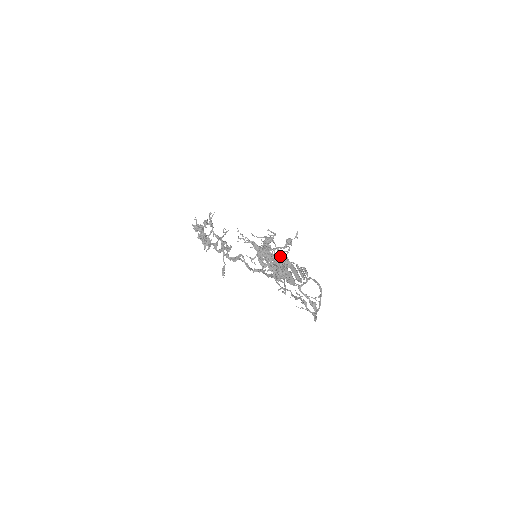
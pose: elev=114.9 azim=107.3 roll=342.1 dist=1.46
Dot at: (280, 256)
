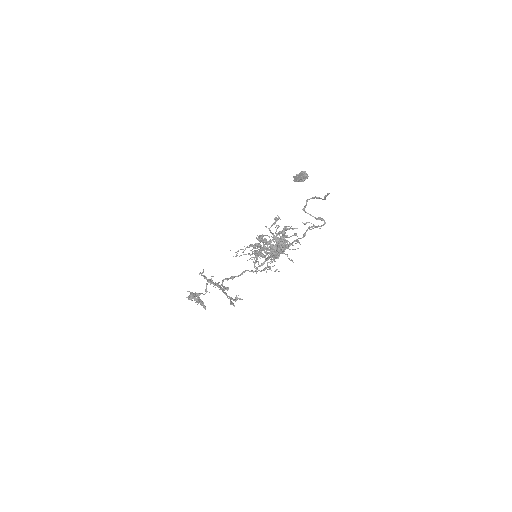
Dot at: occluded
